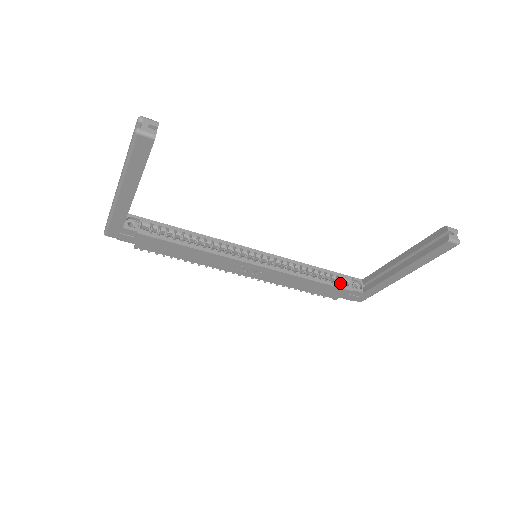
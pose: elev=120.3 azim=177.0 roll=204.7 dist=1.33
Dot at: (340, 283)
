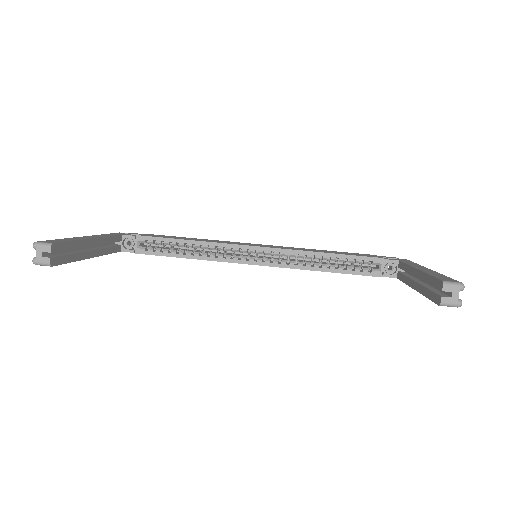
Dot at: (365, 269)
